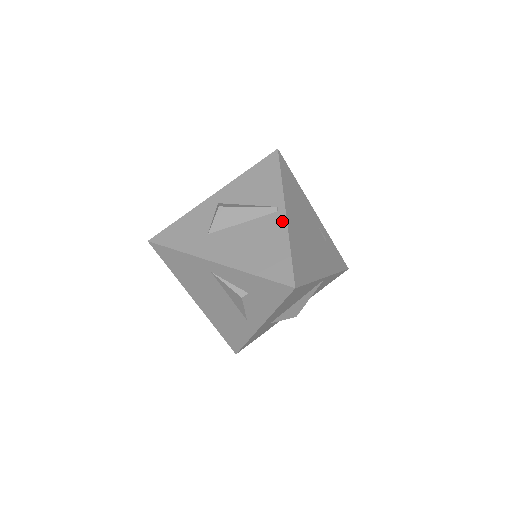
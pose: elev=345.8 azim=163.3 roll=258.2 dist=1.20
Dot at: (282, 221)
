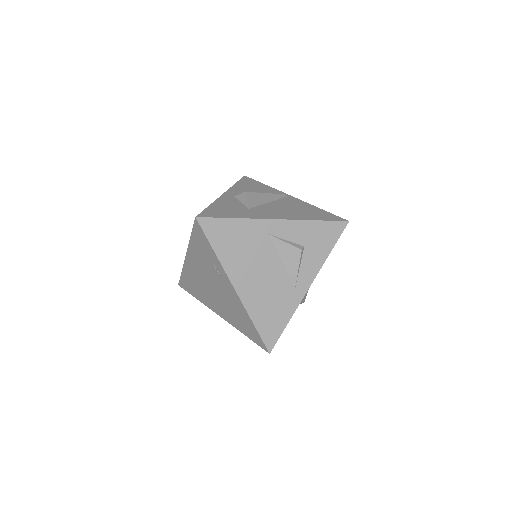
Dot at: (296, 199)
